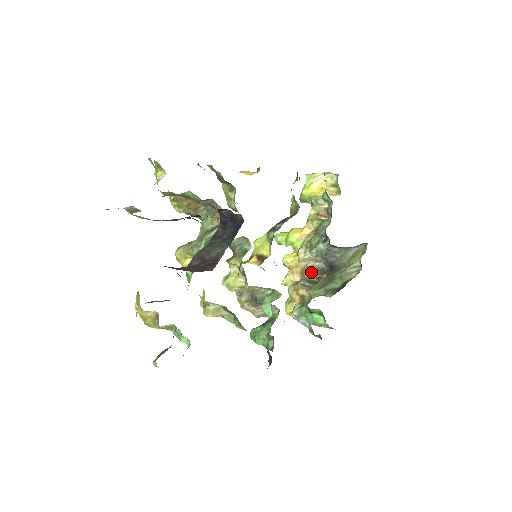
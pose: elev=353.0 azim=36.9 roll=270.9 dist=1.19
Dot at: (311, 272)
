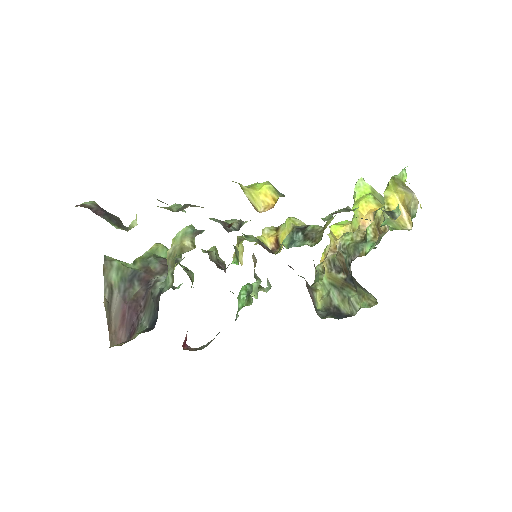
Dot at: (341, 260)
